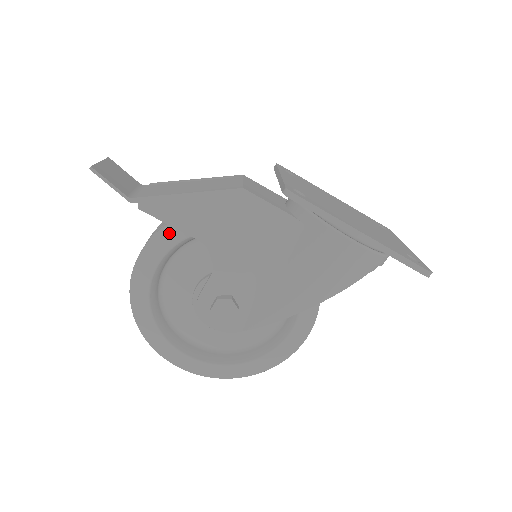
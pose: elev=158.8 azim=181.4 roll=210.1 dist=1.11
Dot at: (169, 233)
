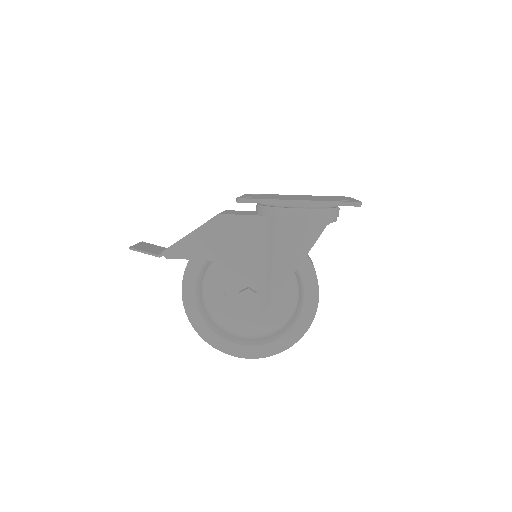
Dot at: (192, 266)
